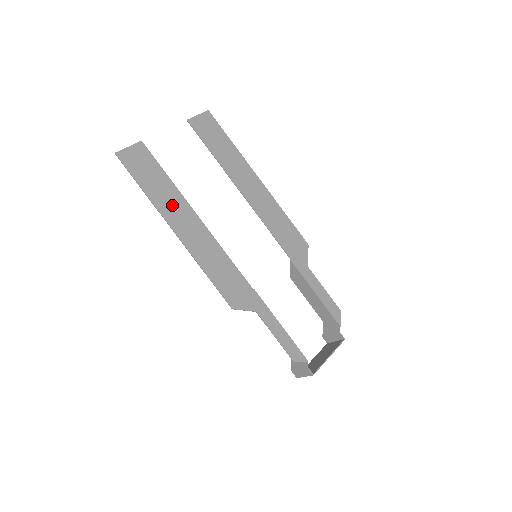
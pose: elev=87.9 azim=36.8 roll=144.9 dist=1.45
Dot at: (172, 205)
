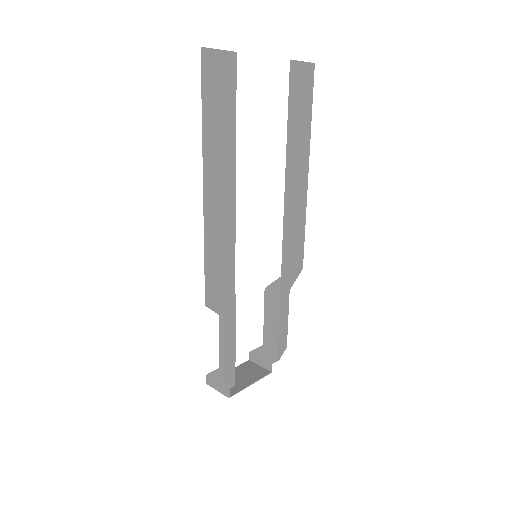
Dot at: (220, 155)
